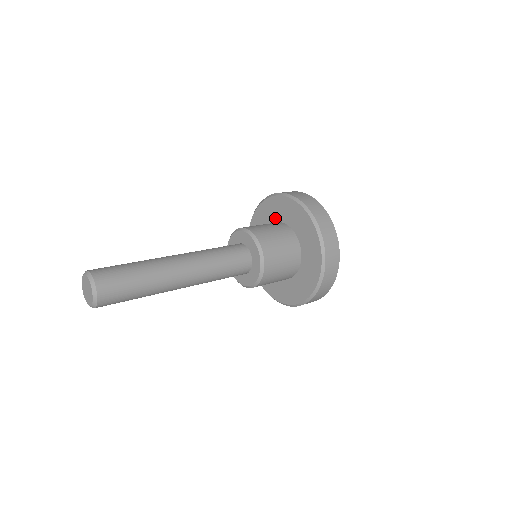
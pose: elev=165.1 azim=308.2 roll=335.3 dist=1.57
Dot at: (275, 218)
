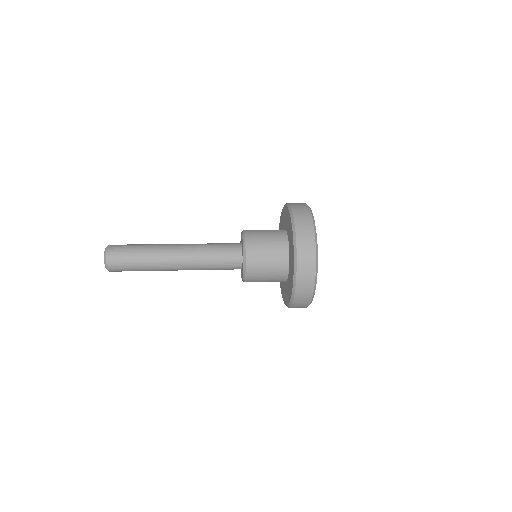
Dot at: (285, 225)
